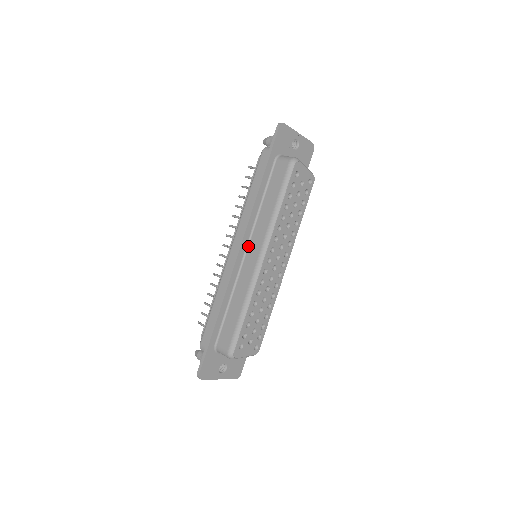
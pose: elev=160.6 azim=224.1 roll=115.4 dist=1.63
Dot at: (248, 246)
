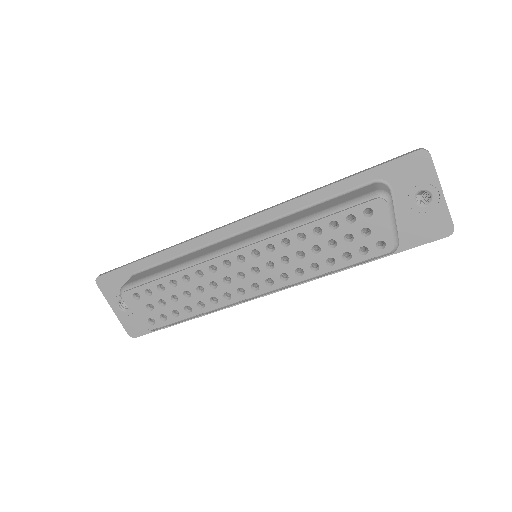
Dot at: (251, 230)
